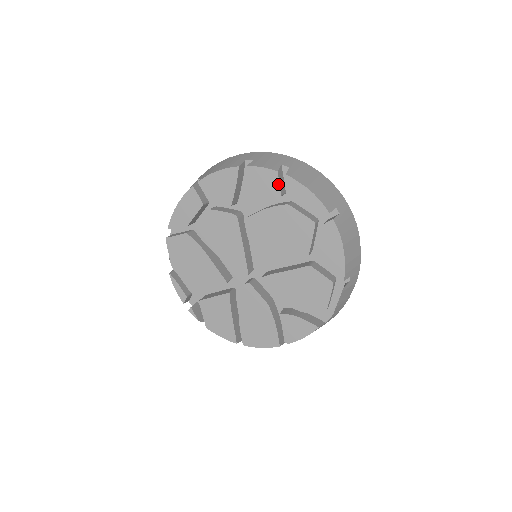
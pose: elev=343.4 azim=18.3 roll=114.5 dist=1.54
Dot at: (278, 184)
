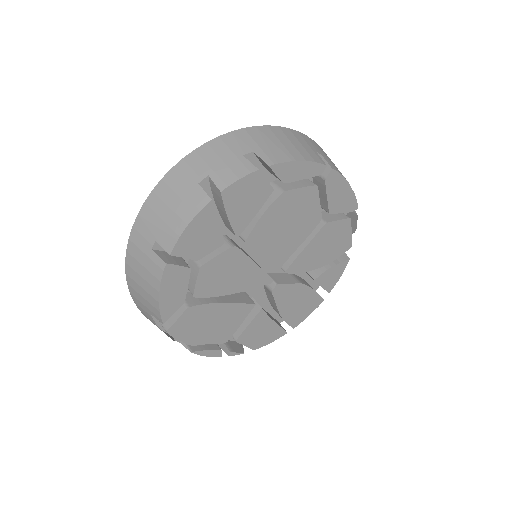
Dot at: (265, 181)
